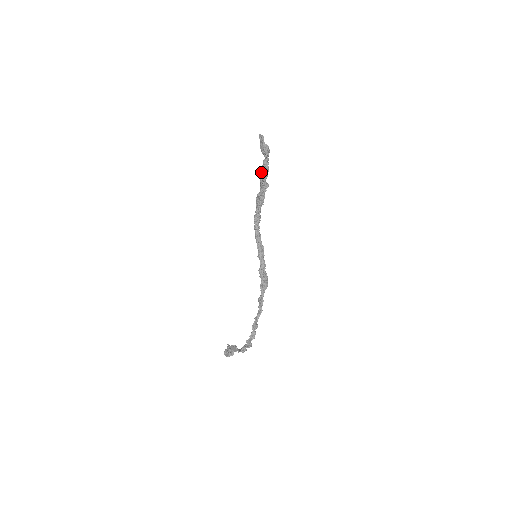
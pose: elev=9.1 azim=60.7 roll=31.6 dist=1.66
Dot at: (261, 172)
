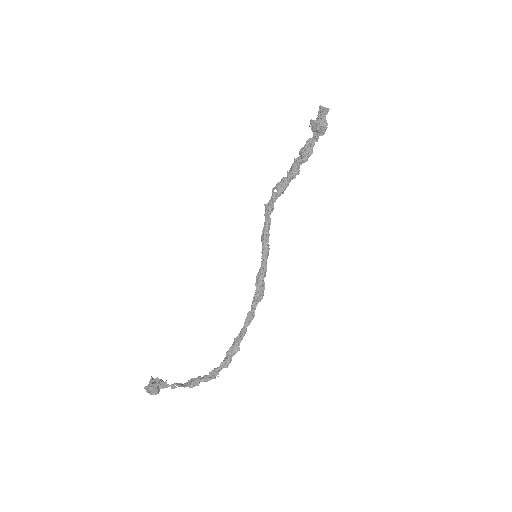
Dot at: (303, 152)
